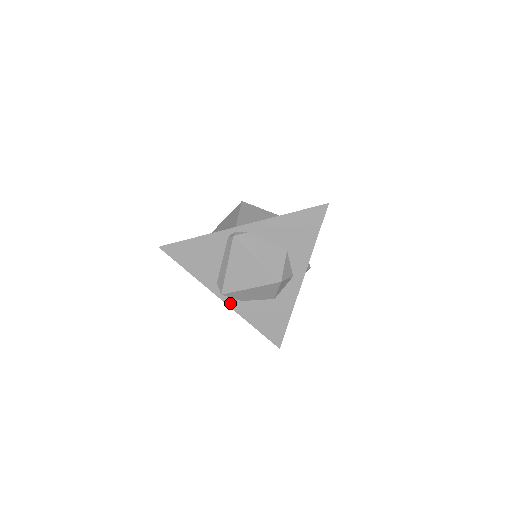
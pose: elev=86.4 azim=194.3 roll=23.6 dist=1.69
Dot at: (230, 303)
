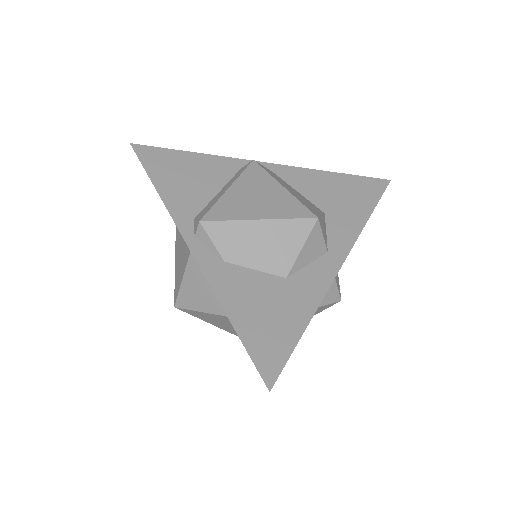
Dot at: (202, 258)
